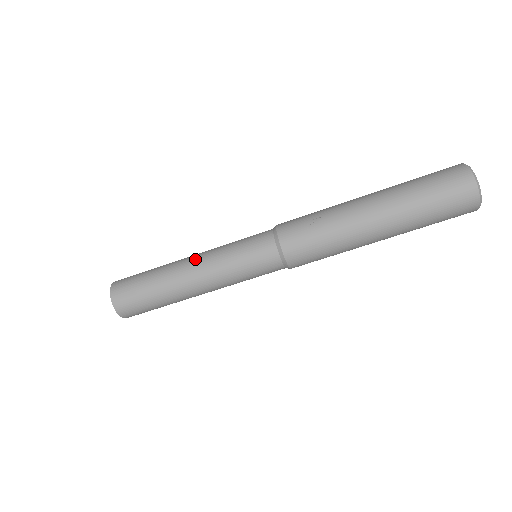
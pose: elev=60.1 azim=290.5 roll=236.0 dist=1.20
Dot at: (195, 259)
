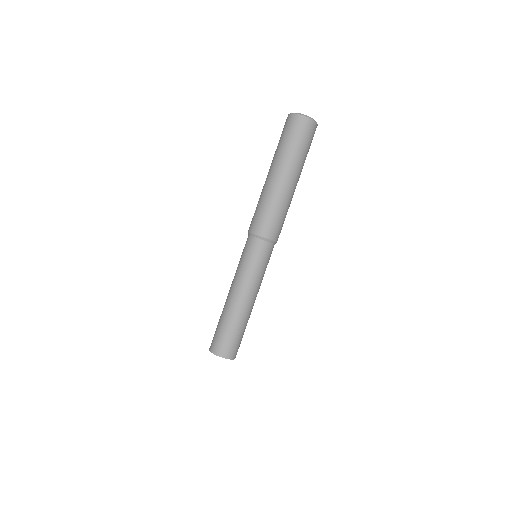
Dot at: occluded
